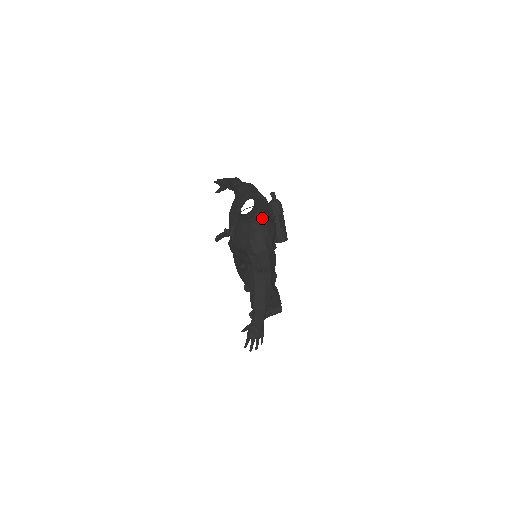
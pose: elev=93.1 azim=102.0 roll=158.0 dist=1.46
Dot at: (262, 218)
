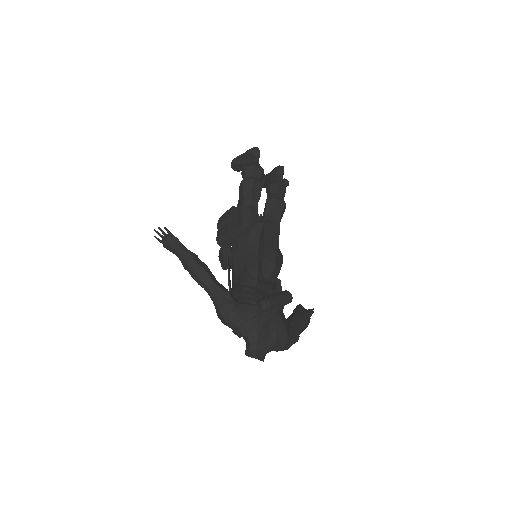
Dot at: (272, 347)
